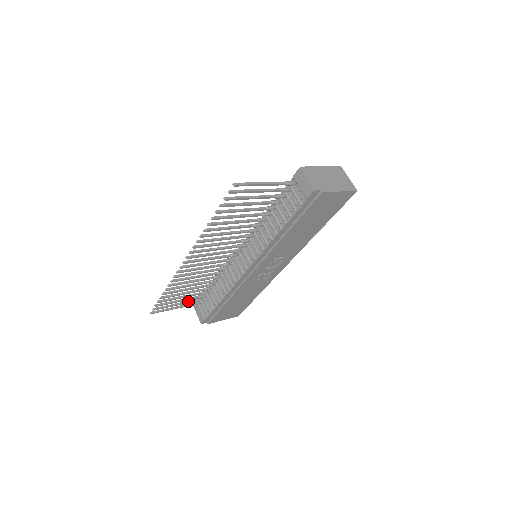
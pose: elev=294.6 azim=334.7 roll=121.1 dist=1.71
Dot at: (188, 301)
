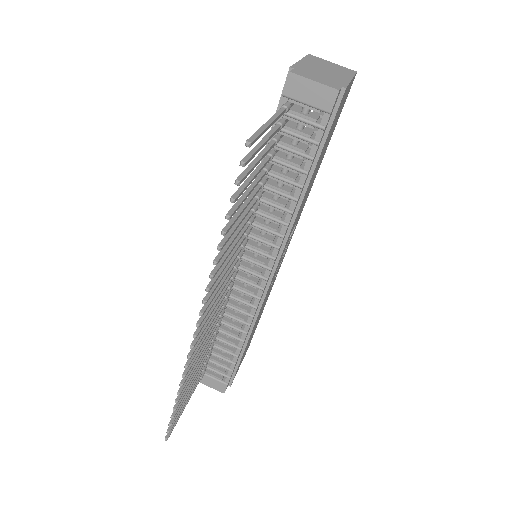
Dot at: occluded
